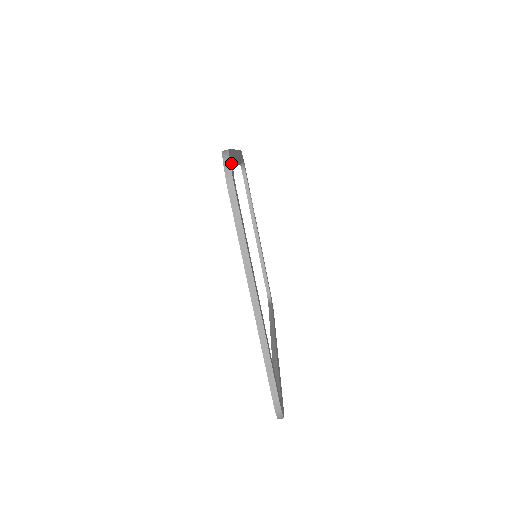
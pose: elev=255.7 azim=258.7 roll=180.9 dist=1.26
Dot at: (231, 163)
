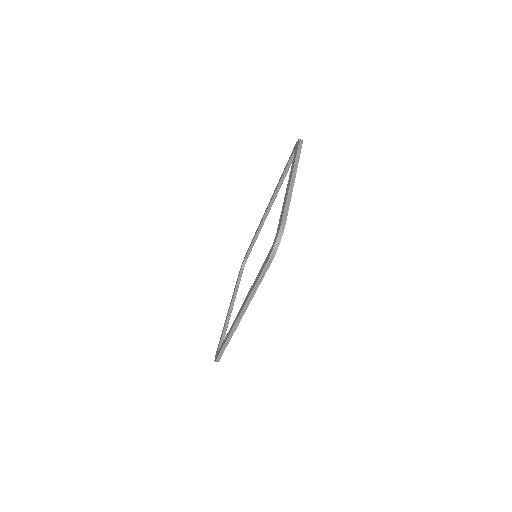
Dot at: occluded
